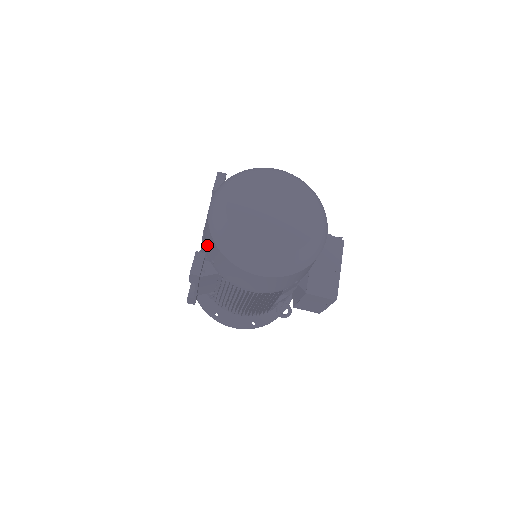
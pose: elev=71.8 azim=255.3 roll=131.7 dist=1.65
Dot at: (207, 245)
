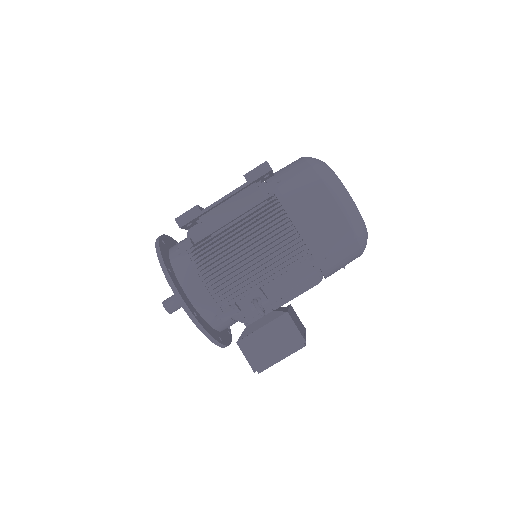
Dot at: (280, 173)
